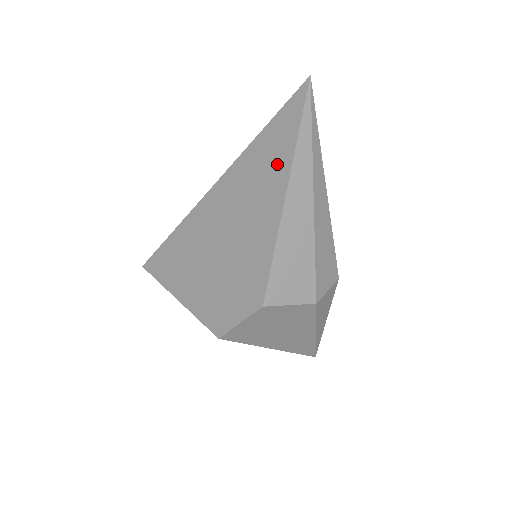
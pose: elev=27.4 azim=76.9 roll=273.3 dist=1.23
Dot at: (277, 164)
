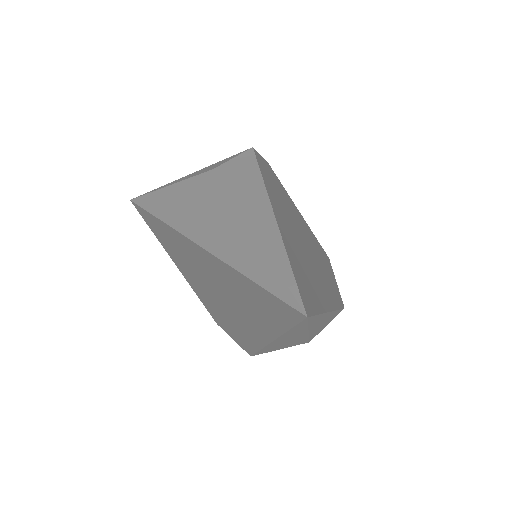
Dot at: (260, 318)
